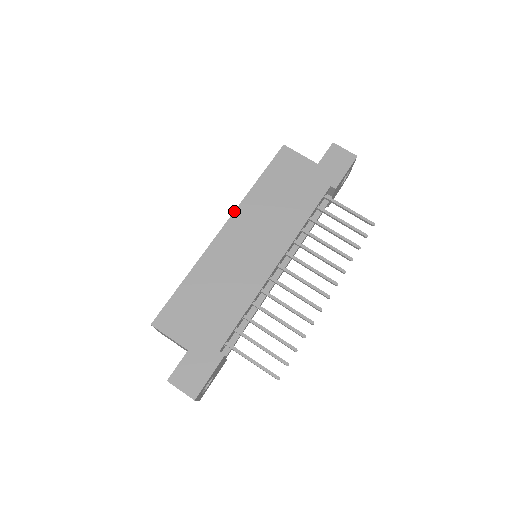
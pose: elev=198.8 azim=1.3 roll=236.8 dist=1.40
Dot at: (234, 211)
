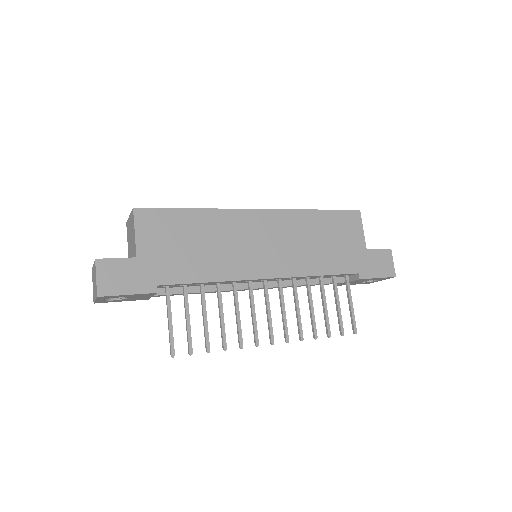
Dot at: (280, 209)
